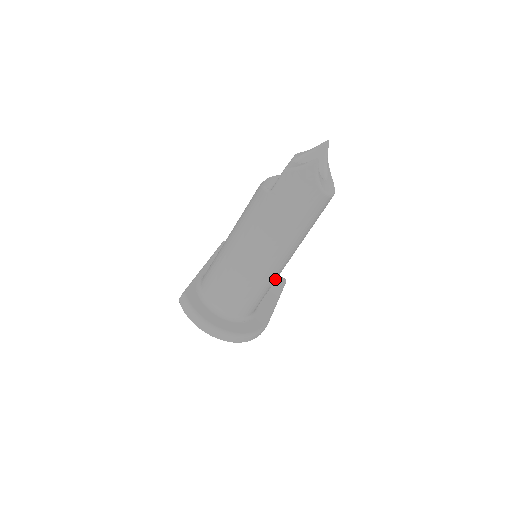
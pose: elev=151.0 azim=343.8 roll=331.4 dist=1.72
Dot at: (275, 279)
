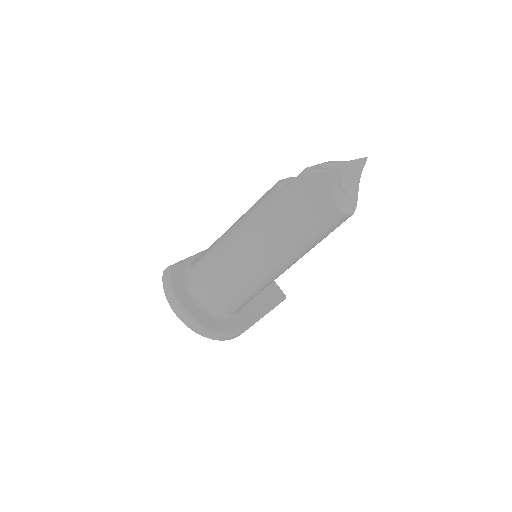
Dot at: (265, 285)
